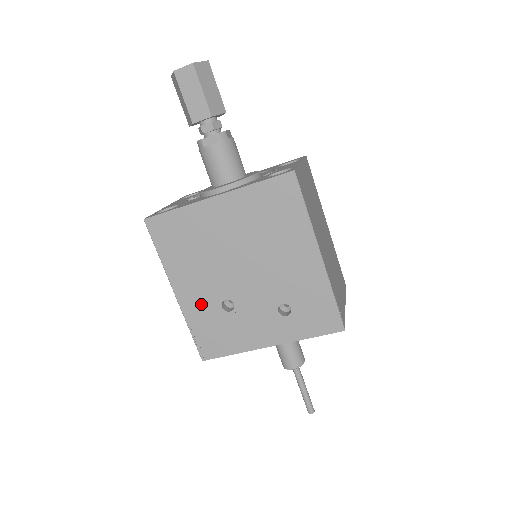
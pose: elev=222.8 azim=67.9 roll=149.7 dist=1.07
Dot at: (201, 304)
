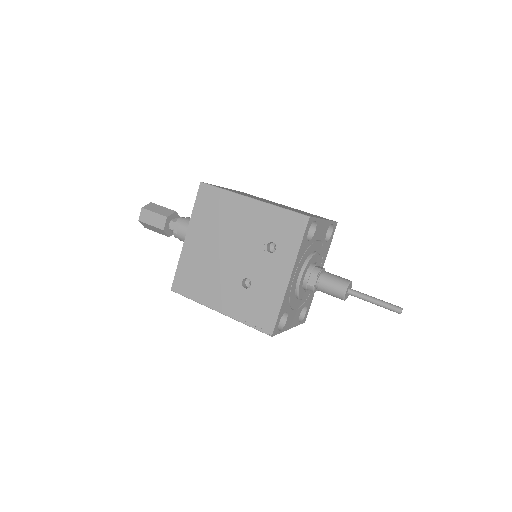
Dot at: (235, 301)
